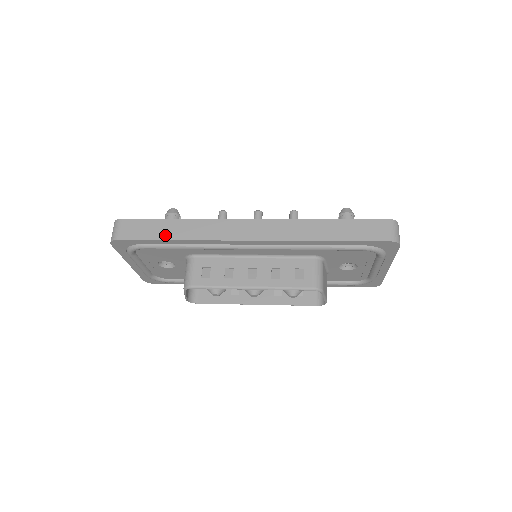
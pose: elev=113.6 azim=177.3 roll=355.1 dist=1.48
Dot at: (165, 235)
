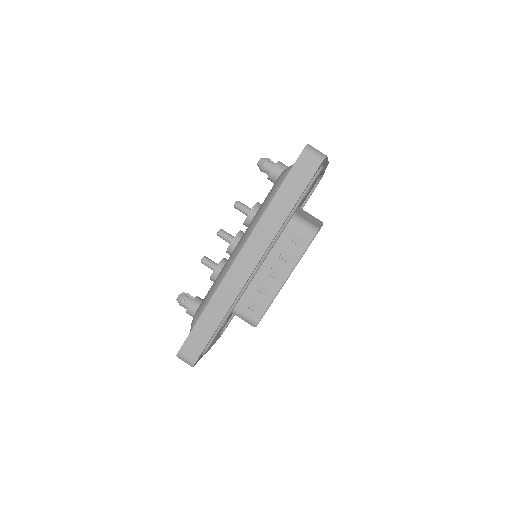
Dot at: (212, 328)
